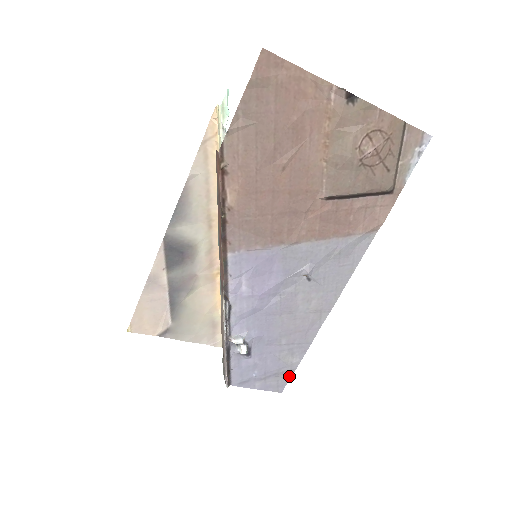
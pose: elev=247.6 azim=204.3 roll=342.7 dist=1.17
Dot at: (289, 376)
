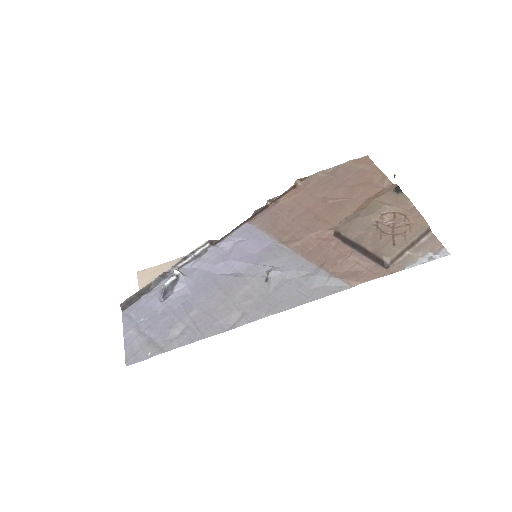
Dot at: (153, 354)
